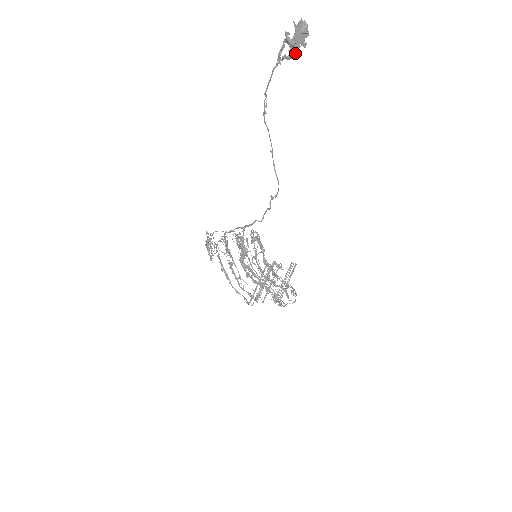
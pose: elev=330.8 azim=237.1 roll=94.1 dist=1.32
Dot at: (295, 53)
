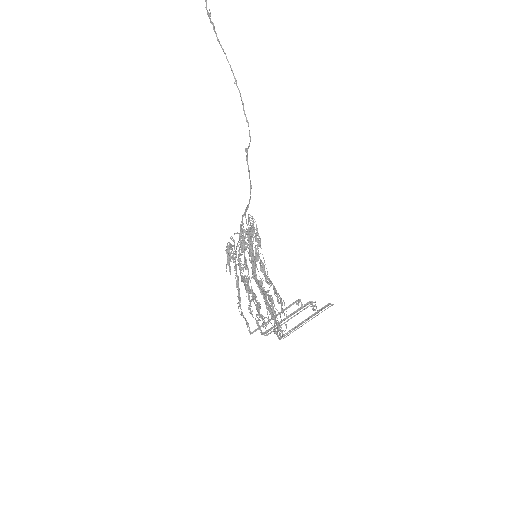
Dot at: out of frame
